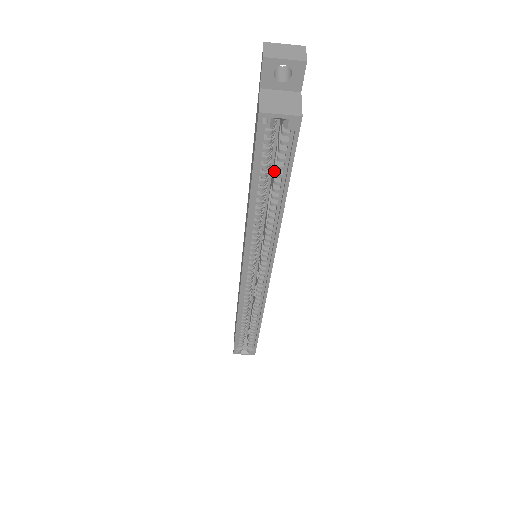
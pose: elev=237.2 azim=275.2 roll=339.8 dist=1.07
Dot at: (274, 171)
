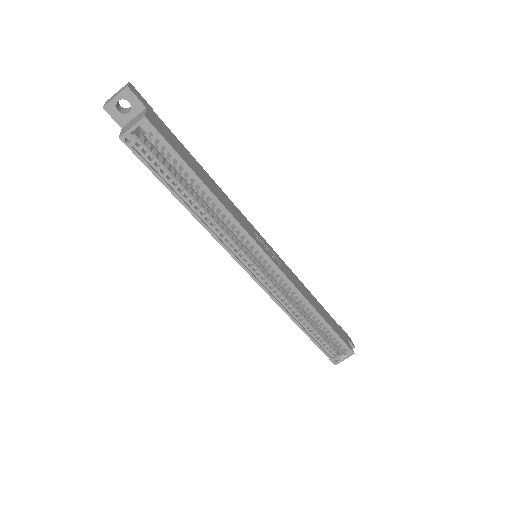
Dot at: (180, 172)
